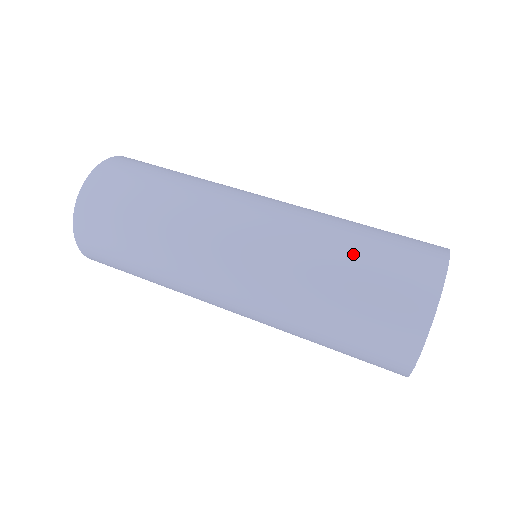
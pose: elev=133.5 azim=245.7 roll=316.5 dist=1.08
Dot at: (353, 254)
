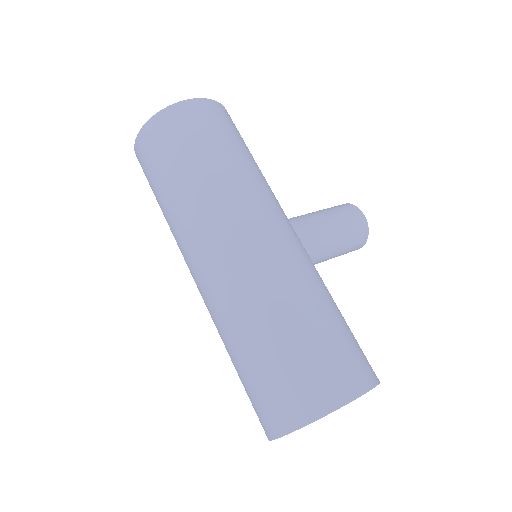
Dot at: (257, 352)
